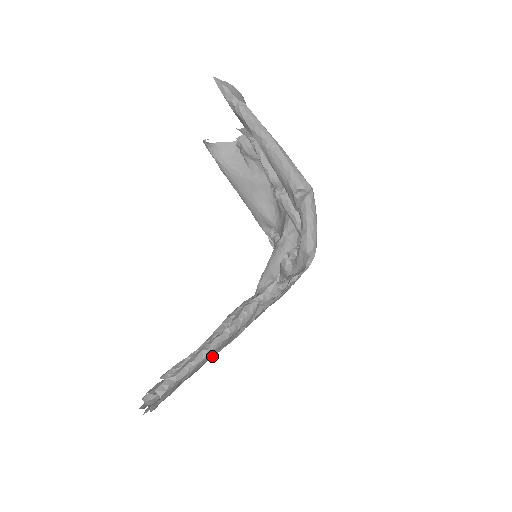
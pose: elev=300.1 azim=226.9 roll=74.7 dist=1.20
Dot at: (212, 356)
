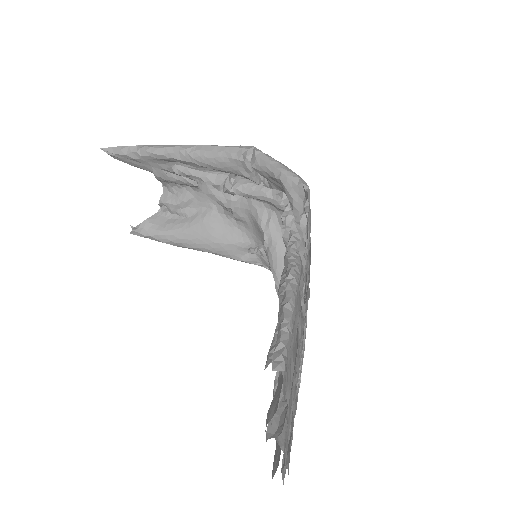
Dot at: (298, 345)
